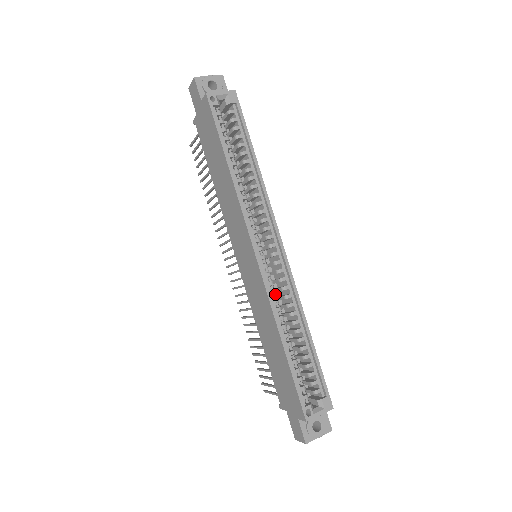
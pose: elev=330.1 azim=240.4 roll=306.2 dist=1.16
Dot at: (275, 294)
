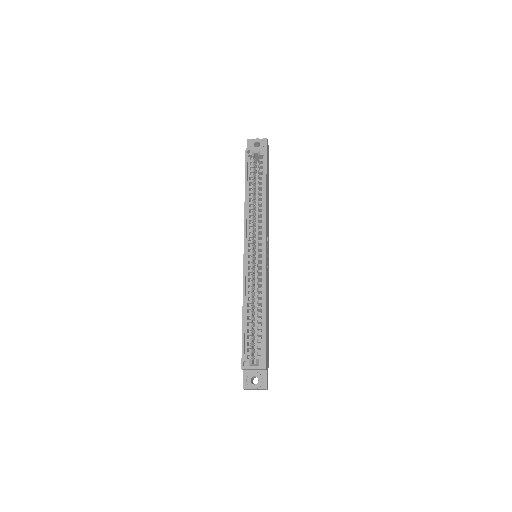
Dot at: (251, 279)
